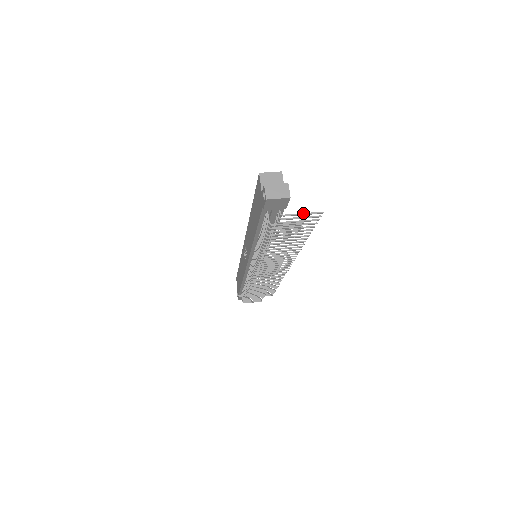
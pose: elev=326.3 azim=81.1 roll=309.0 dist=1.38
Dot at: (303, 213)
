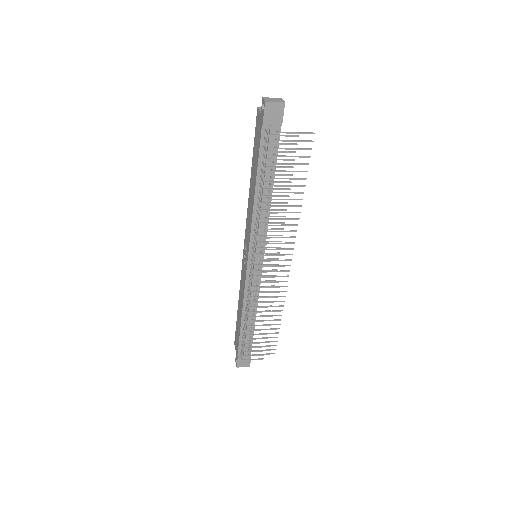
Dot at: (297, 132)
